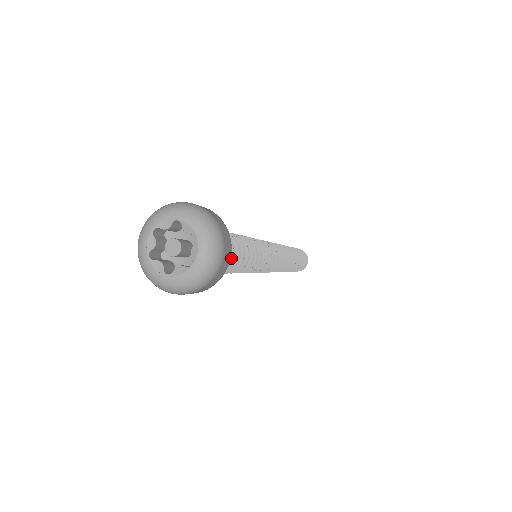
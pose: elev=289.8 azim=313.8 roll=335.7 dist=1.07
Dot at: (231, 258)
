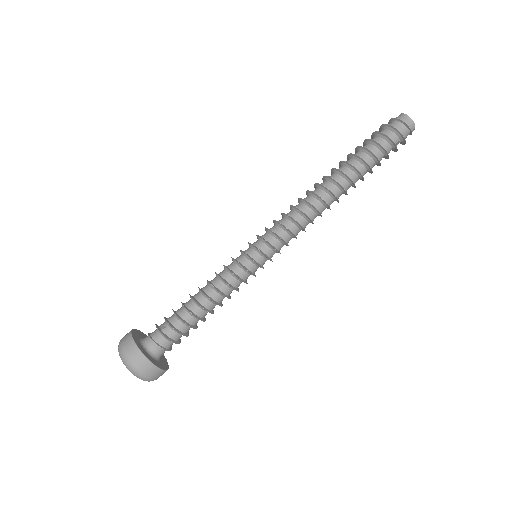
Dot at: (187, 336)
